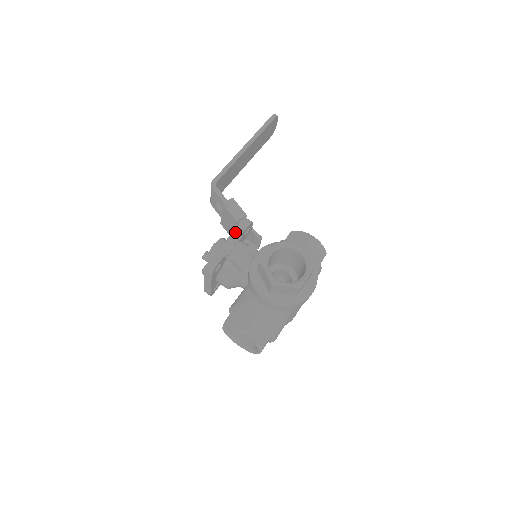
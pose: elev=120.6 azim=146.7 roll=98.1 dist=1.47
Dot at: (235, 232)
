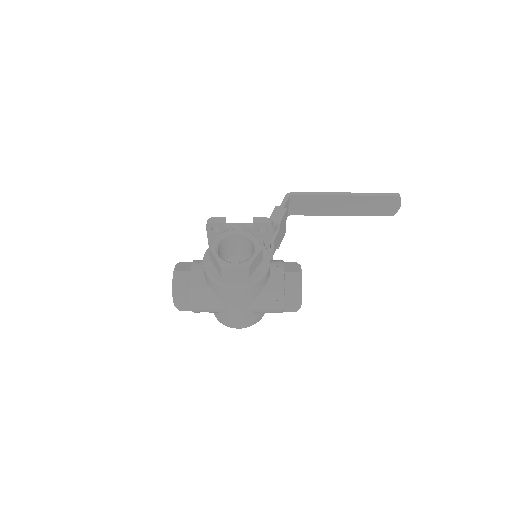
Dot at: occluded
